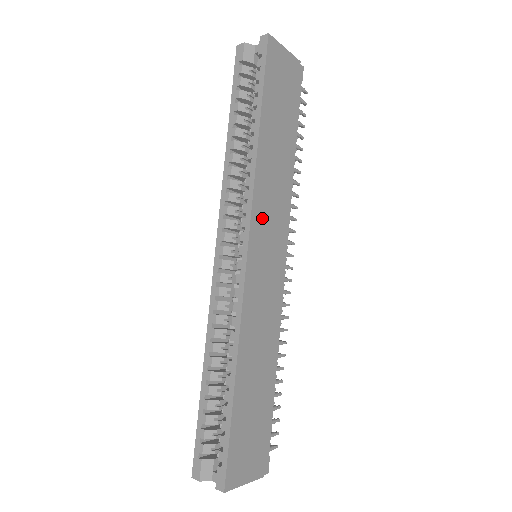
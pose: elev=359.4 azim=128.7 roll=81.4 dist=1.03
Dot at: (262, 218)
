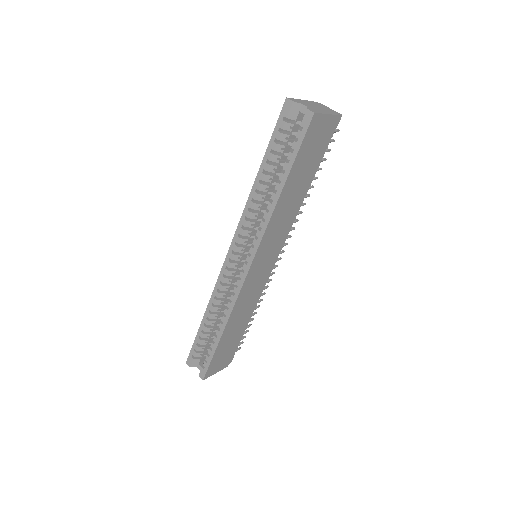
Dot at: (266, 247)
